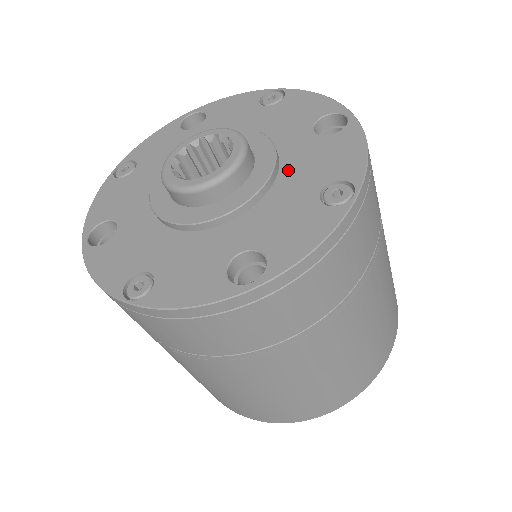
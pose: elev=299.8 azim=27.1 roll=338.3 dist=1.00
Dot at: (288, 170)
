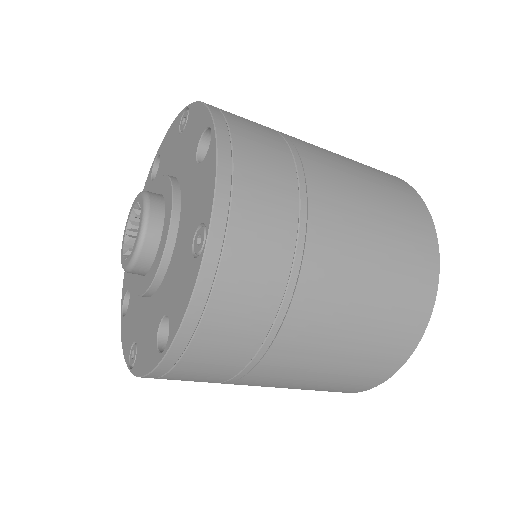
Dot at: (167, 173)
